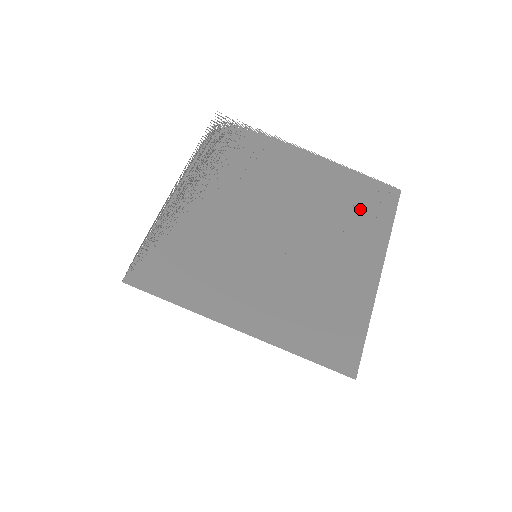
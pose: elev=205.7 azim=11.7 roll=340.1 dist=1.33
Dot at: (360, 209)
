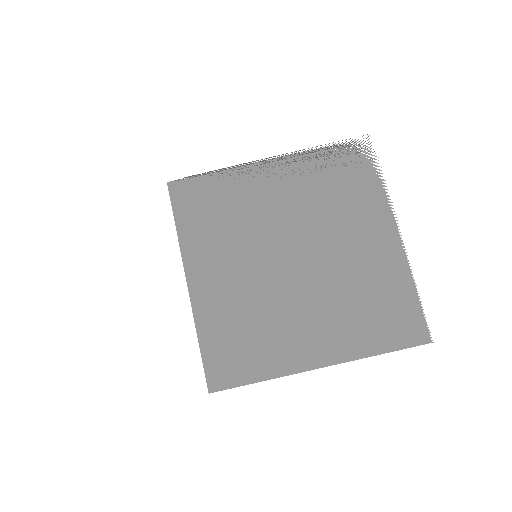
Dot at: (374, 314)
